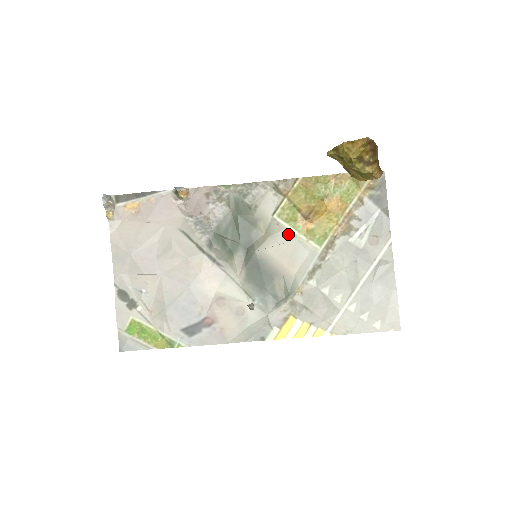
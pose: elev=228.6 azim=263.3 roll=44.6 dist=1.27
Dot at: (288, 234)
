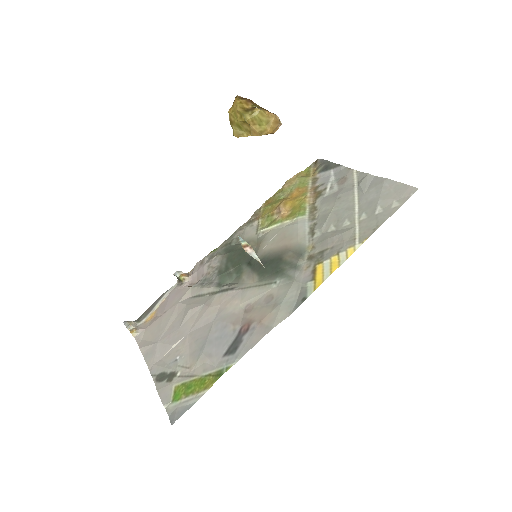
Dot at: (274, 230)
